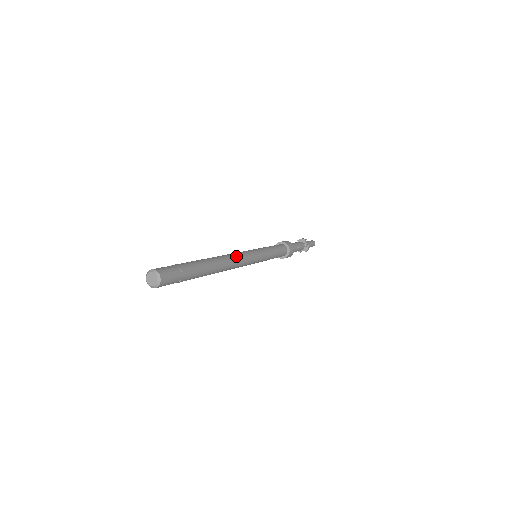
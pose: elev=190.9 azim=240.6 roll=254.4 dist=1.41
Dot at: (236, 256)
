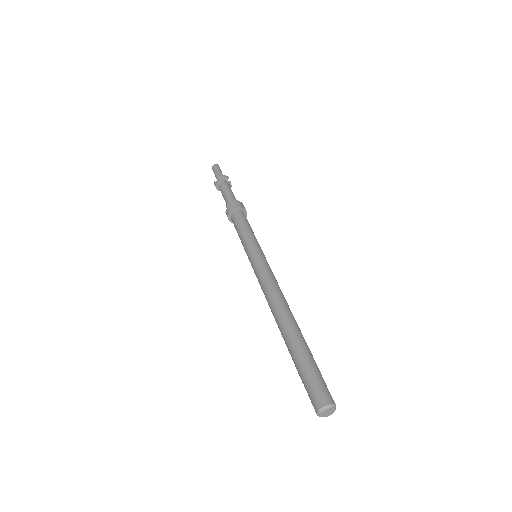
Dot at: (280, 289)
